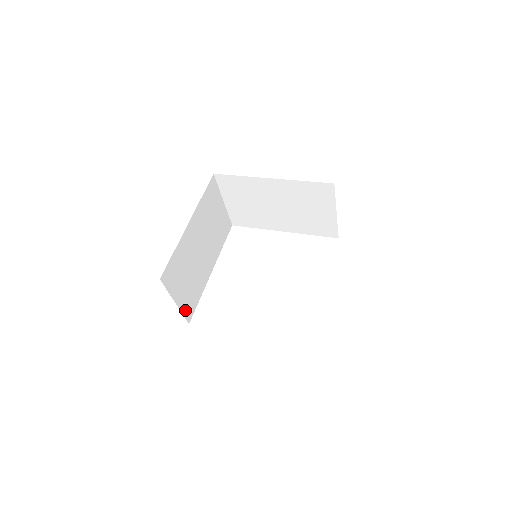
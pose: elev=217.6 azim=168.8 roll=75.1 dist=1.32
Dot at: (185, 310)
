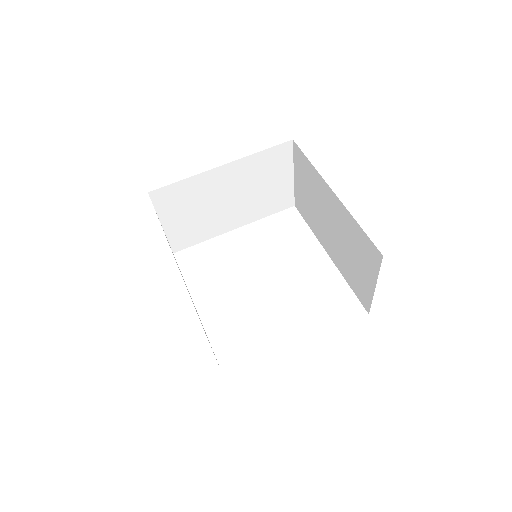
Dot at: occluded
